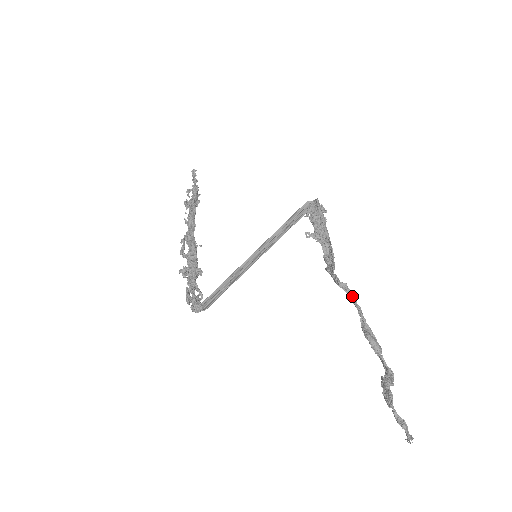
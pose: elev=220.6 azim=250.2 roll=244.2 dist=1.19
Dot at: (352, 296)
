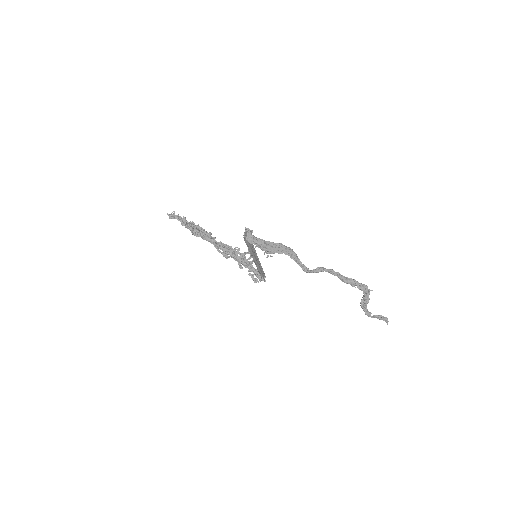
Dot at: (318, 272)
